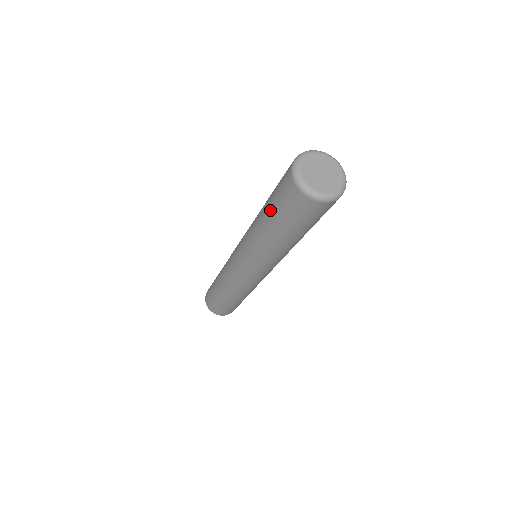
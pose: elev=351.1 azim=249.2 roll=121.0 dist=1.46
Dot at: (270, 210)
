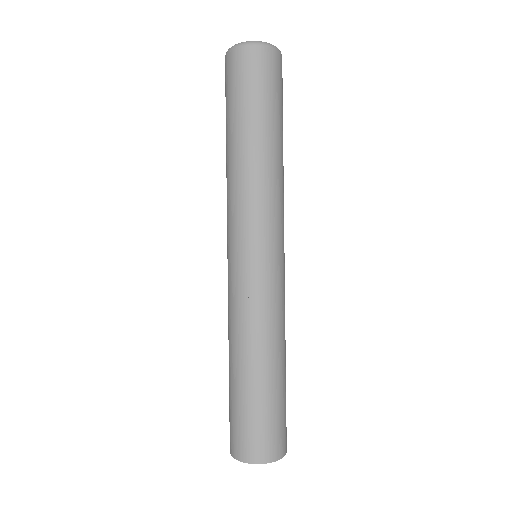
Dot at: (240, 112)
